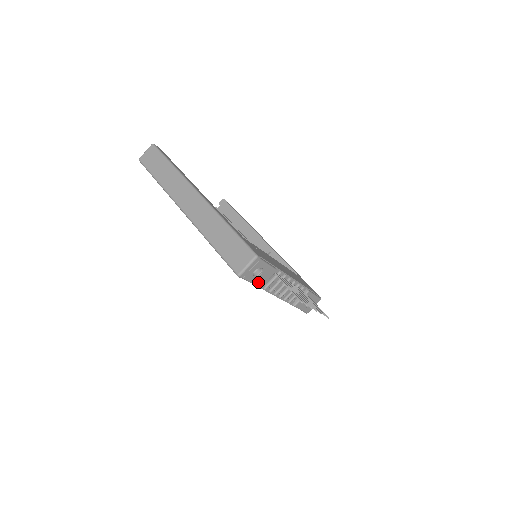
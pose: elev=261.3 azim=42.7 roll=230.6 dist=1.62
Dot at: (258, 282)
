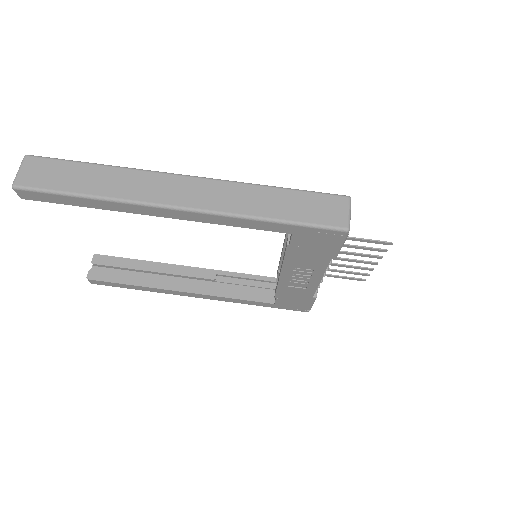
Dot at: occluded
